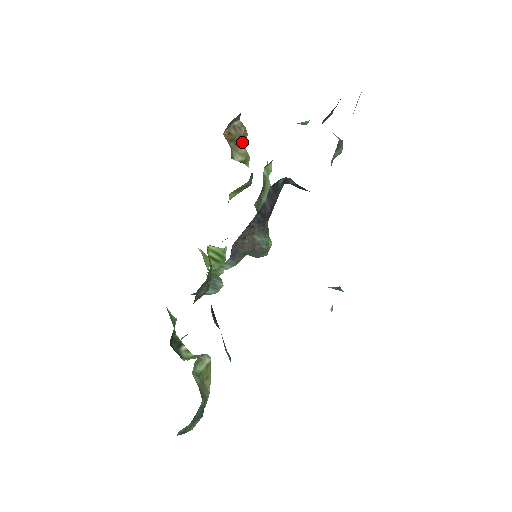
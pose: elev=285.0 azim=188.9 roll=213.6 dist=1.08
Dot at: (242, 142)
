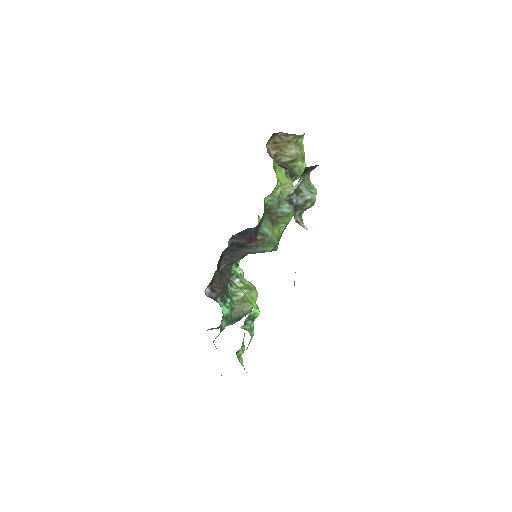
Dot at: (291, 145)
